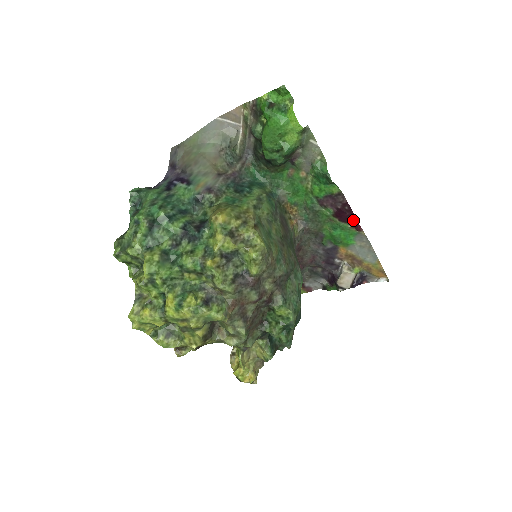
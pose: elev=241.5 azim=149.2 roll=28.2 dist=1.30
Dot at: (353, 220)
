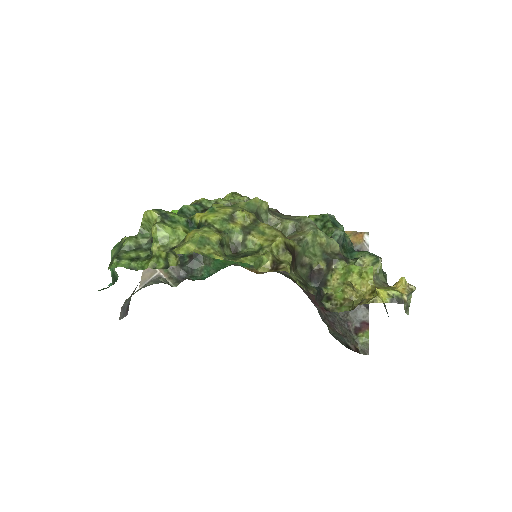
Dot at: occluded
